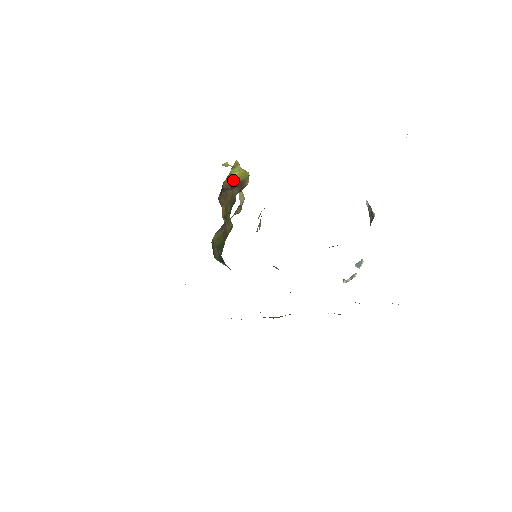
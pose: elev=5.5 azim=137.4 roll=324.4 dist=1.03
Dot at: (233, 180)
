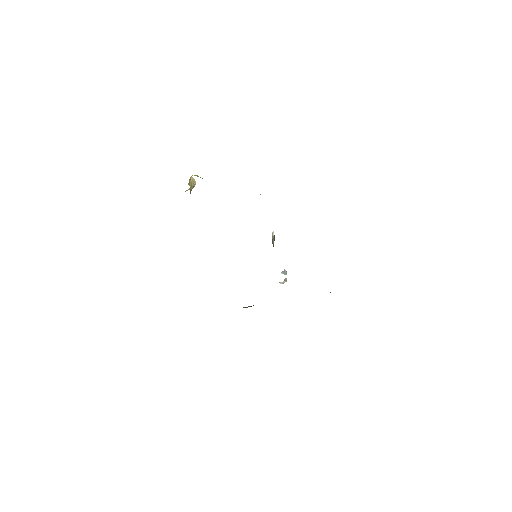
Dot at: occluded
